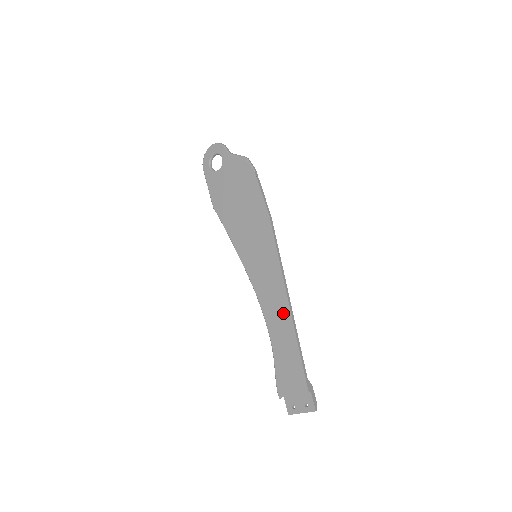
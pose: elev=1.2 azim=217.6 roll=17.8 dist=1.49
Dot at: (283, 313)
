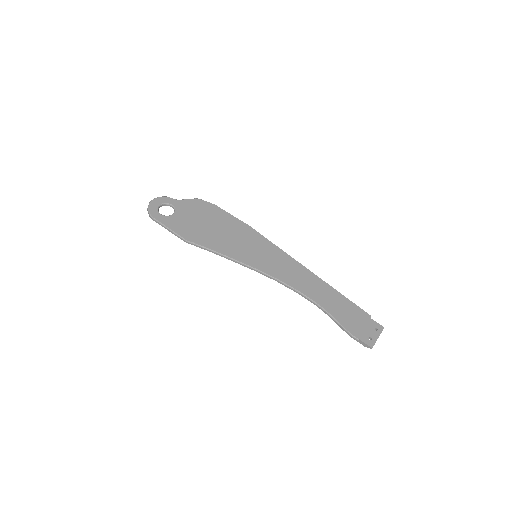
Dot at: (310, 278)
